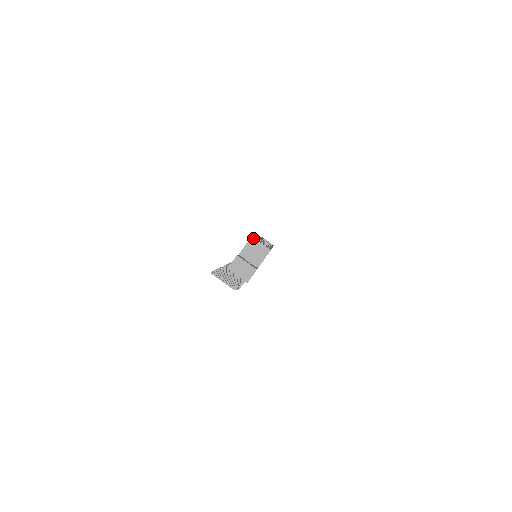
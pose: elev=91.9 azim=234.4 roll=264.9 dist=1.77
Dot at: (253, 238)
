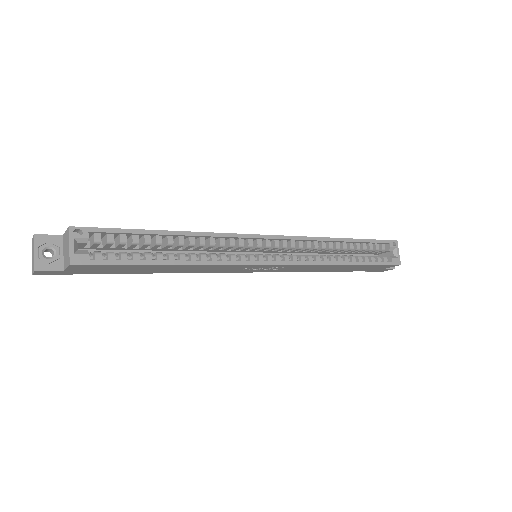
Dot at: (69, 230)
